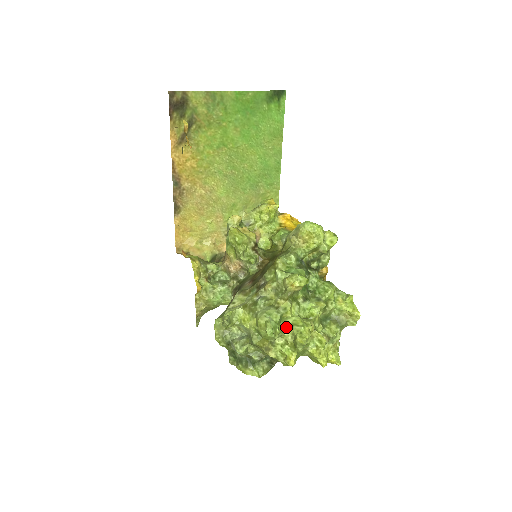
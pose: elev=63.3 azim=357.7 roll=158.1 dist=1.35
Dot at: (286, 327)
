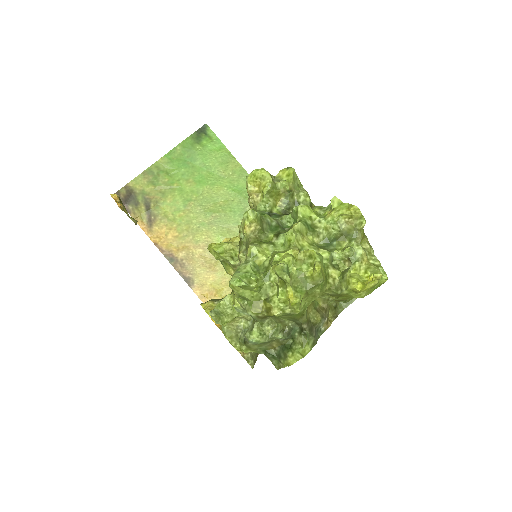
Dot at: (266, 271)
